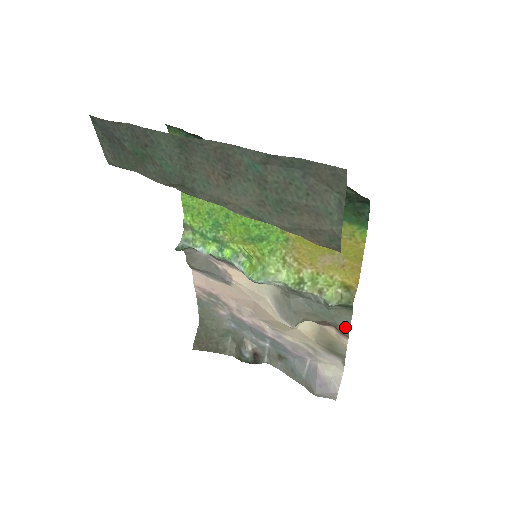
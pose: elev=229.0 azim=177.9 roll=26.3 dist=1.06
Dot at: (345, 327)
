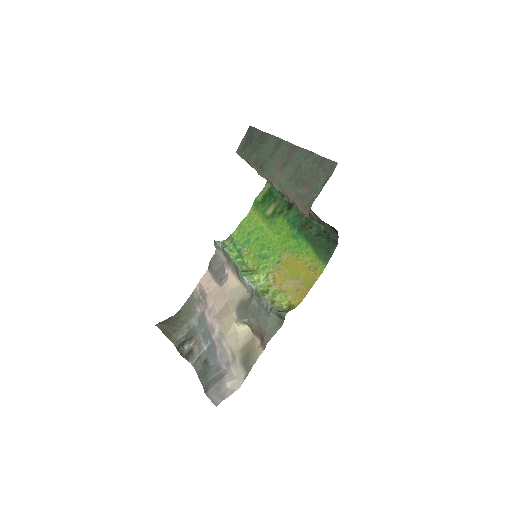
Dot at: (269, 336)
